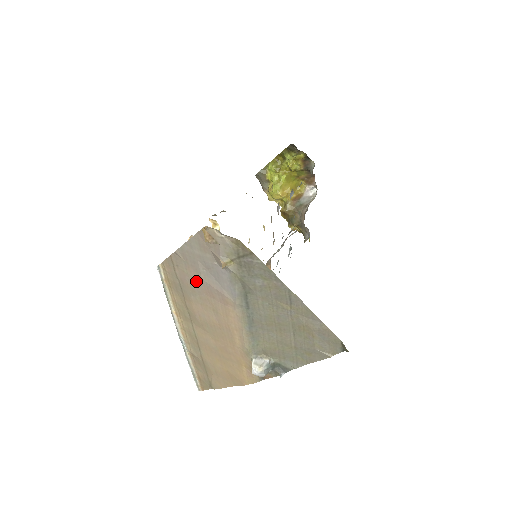
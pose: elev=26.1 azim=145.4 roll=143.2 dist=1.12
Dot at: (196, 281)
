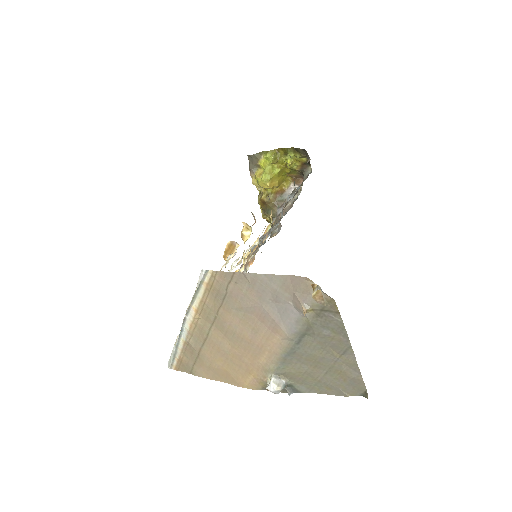
Dot at: (252, 303)
